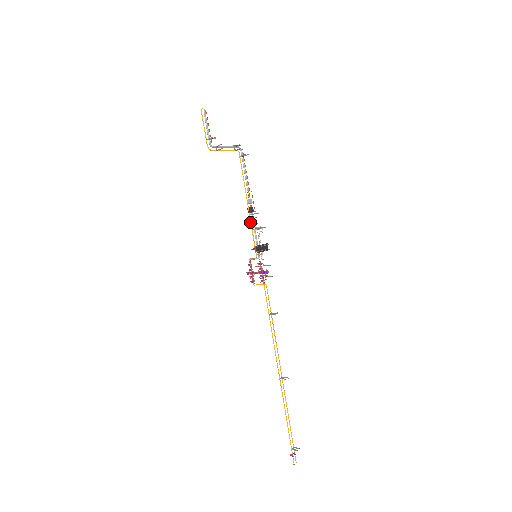
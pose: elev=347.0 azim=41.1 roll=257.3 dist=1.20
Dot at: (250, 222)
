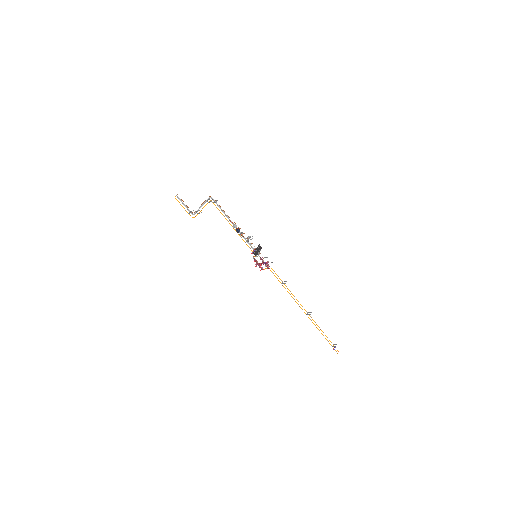
Dot at: (242, 239)
